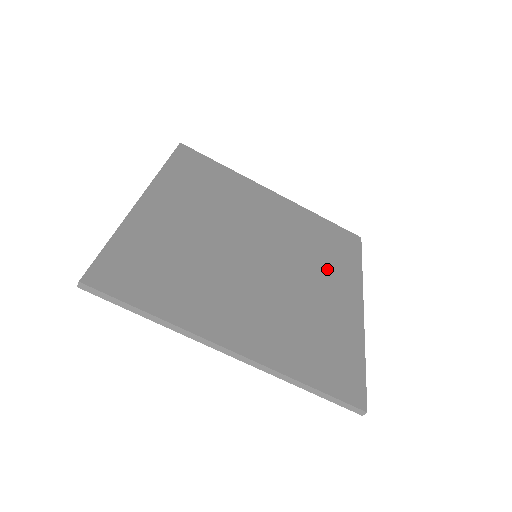
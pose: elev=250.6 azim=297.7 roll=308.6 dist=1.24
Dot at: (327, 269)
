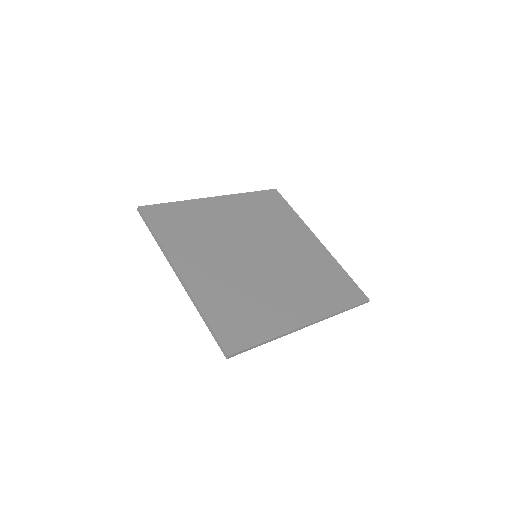
Dot at: (305, 292)
